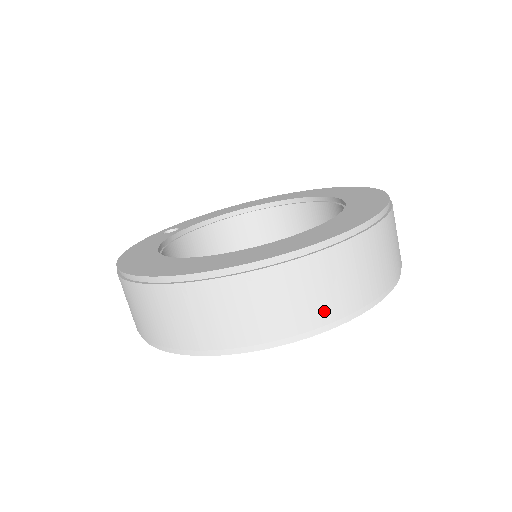
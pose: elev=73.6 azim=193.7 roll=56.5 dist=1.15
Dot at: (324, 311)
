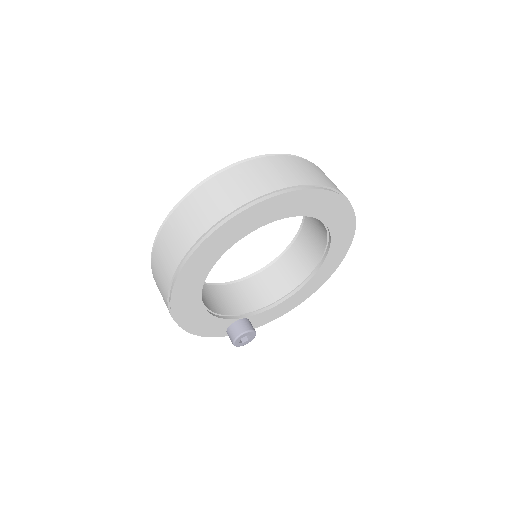
Dot at: (241, 197)
